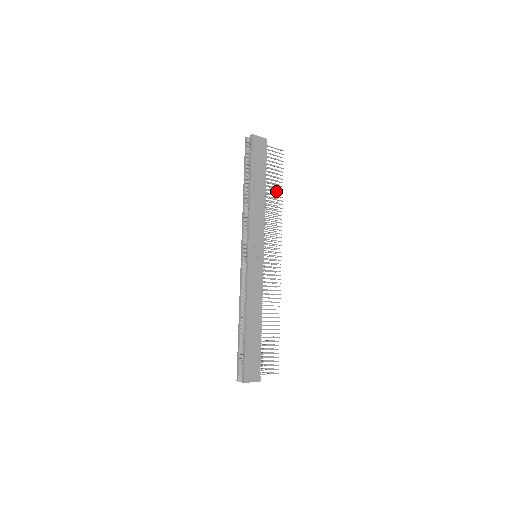
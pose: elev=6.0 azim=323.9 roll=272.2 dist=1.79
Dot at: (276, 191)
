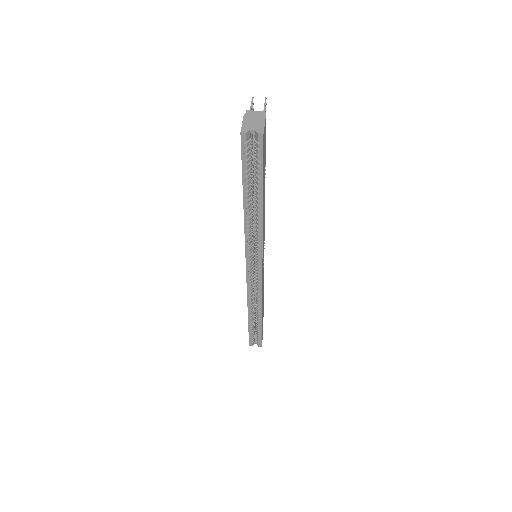
Dot at: occluded
